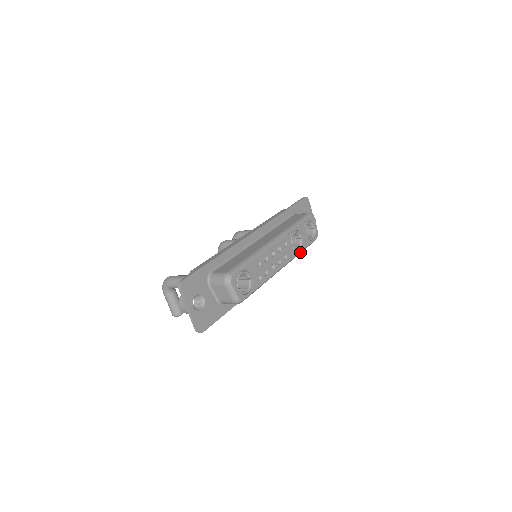
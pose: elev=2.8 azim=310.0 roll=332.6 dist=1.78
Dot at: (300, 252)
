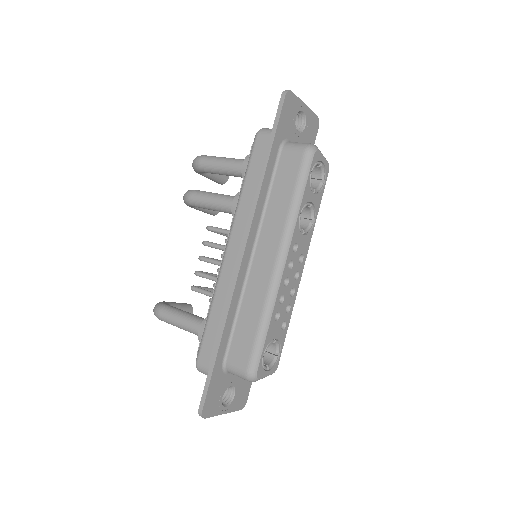
Dot at: (315, 221)
